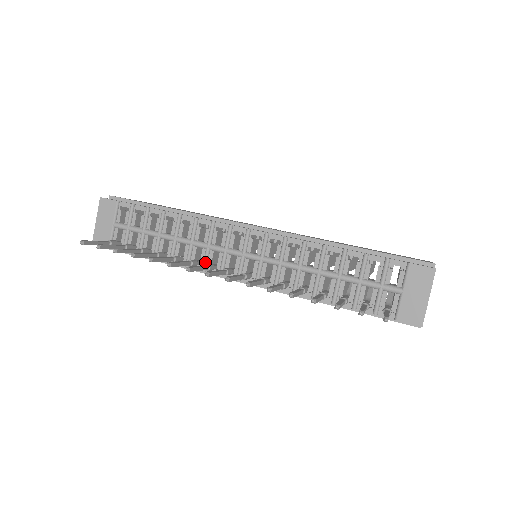
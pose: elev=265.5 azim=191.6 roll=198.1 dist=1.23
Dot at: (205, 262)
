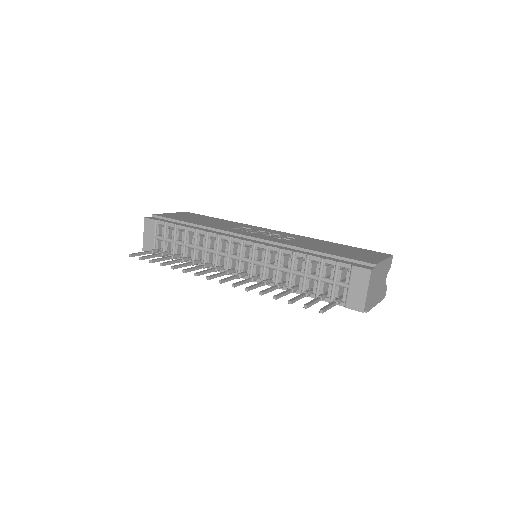
Dot at: (215, 264)
